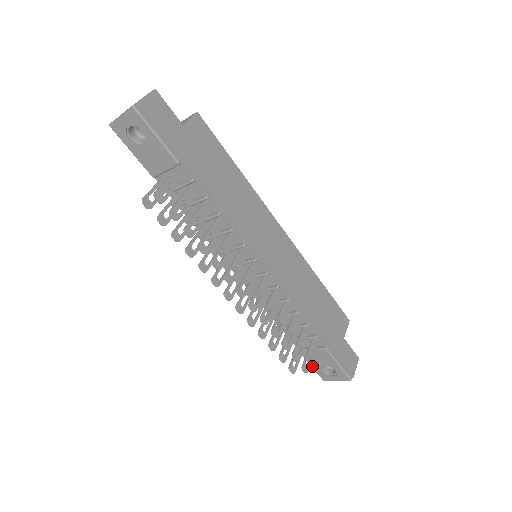
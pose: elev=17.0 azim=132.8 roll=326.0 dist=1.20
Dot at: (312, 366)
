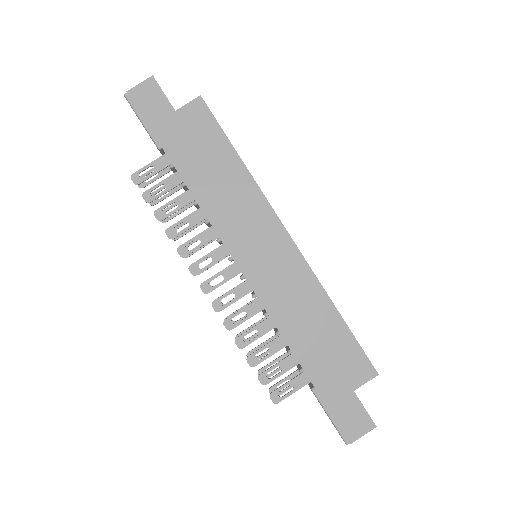
Dot at: occluded
